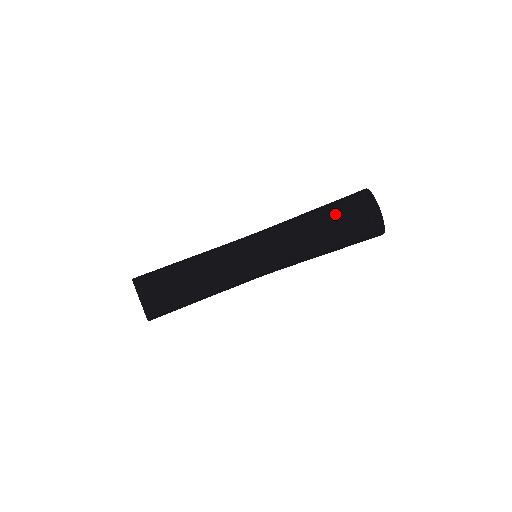
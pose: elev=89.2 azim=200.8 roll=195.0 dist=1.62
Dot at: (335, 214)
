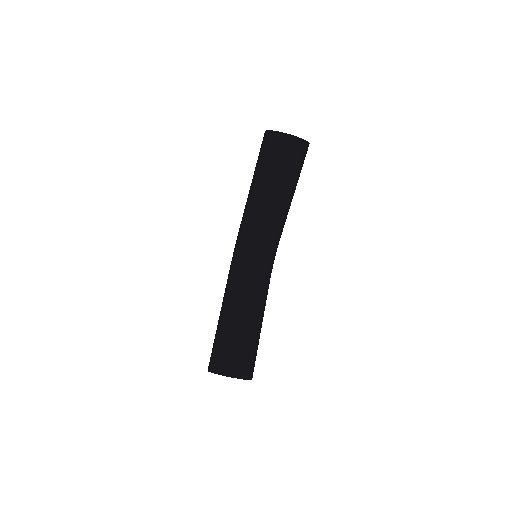
Dot at: (269, 168)
